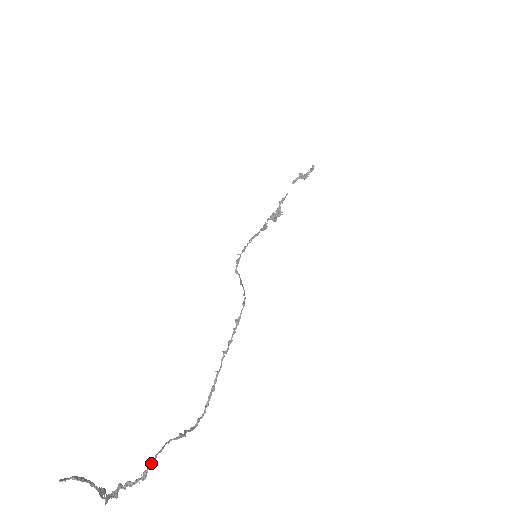
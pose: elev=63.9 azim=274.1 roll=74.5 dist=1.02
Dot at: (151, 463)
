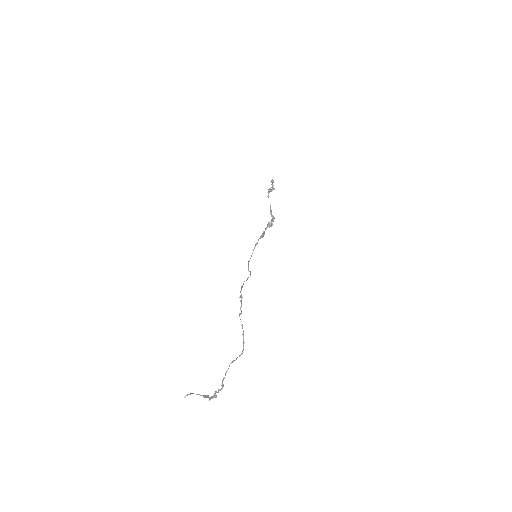
Dot at: (224, 377)
